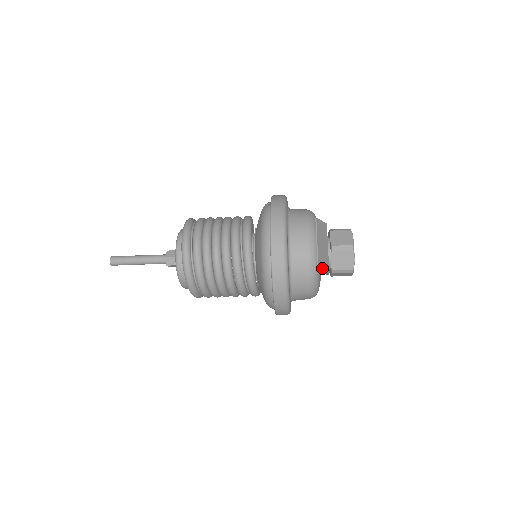
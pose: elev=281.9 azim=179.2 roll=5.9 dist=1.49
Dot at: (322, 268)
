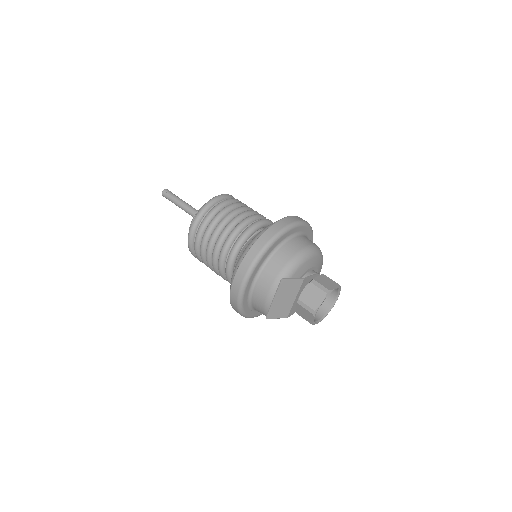
Dot at: (274, 316)
